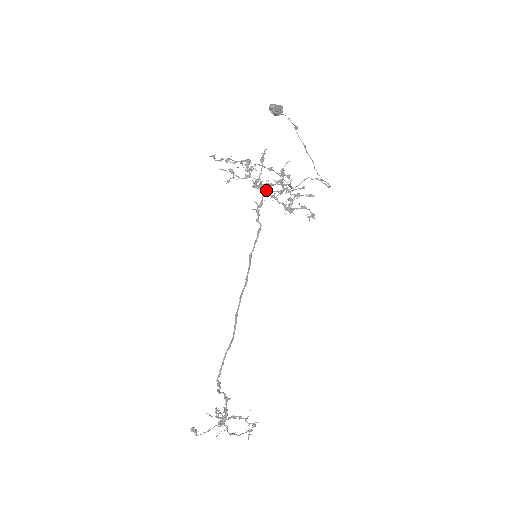
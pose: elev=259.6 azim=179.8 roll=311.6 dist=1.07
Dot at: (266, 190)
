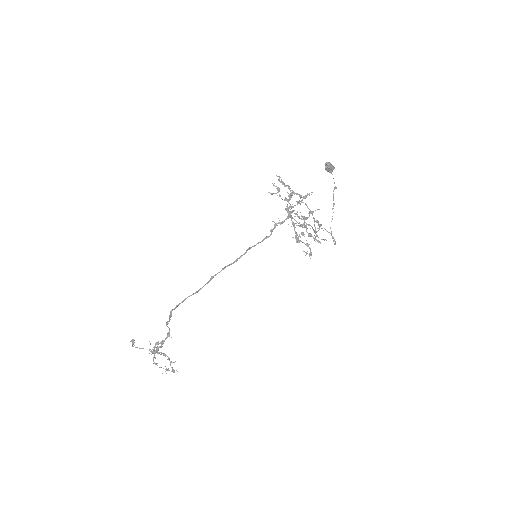
Dot at: (291, 216)
